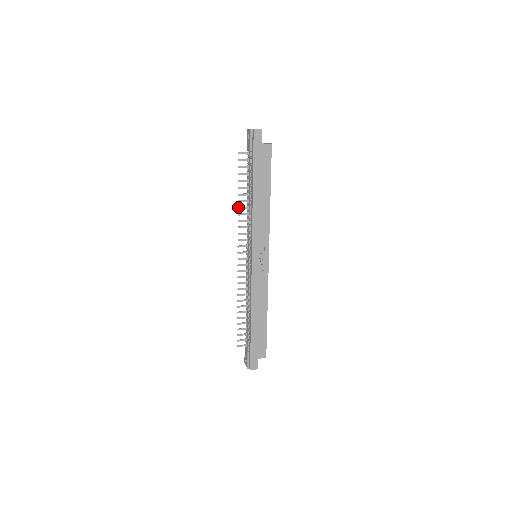
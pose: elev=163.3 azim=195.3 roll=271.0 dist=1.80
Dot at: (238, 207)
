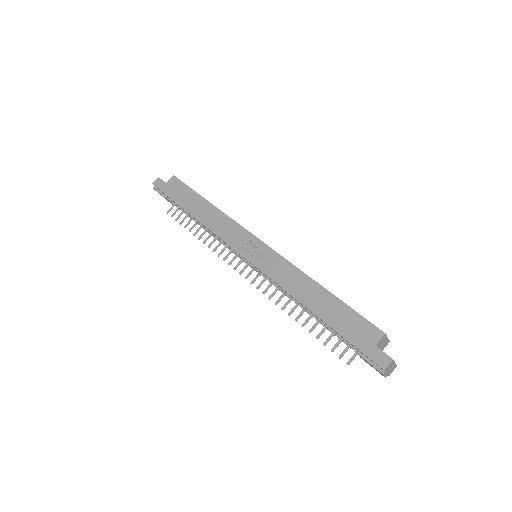
Dot at: occluded
